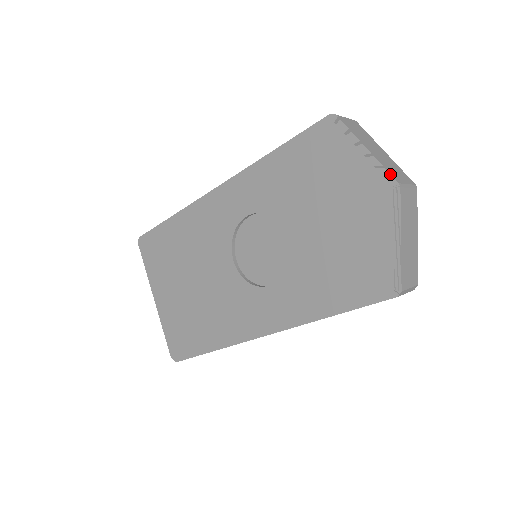
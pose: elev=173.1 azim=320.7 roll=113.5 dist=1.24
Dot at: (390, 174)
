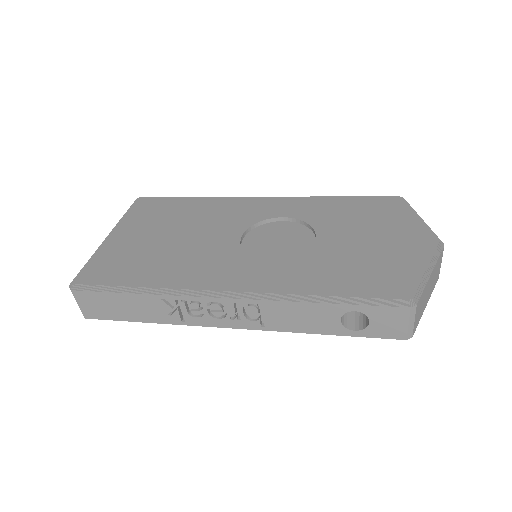
Dot at: occluded
